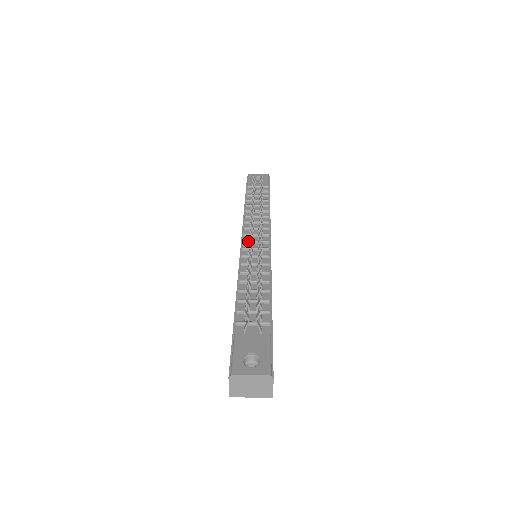
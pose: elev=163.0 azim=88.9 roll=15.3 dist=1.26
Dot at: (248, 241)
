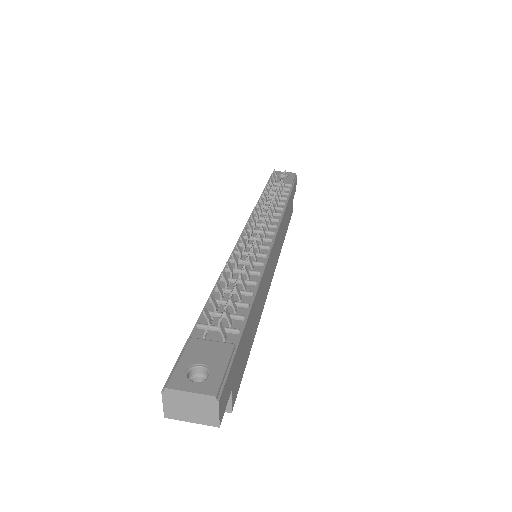
Dot at: occluded
